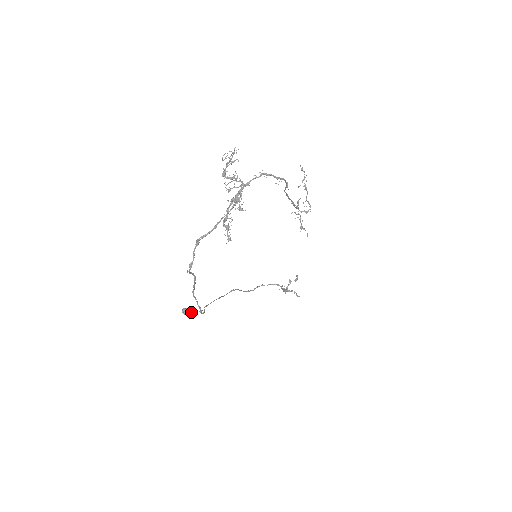
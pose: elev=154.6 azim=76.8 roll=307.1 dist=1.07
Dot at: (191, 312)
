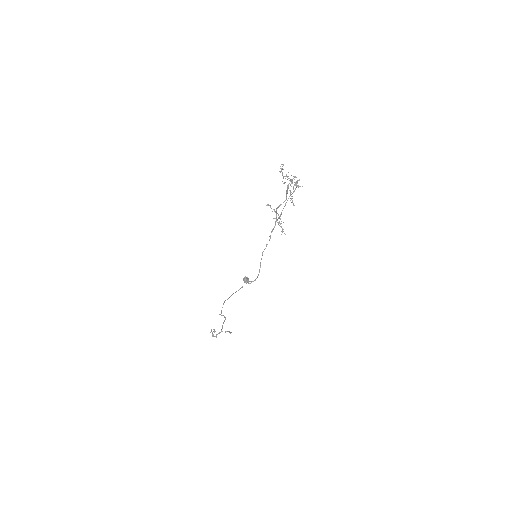
Dot at: occluded
